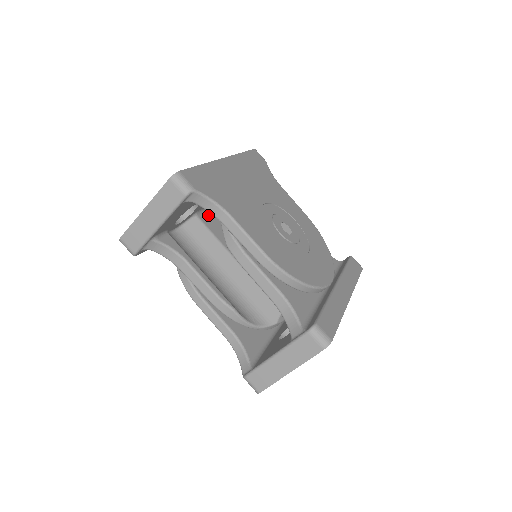
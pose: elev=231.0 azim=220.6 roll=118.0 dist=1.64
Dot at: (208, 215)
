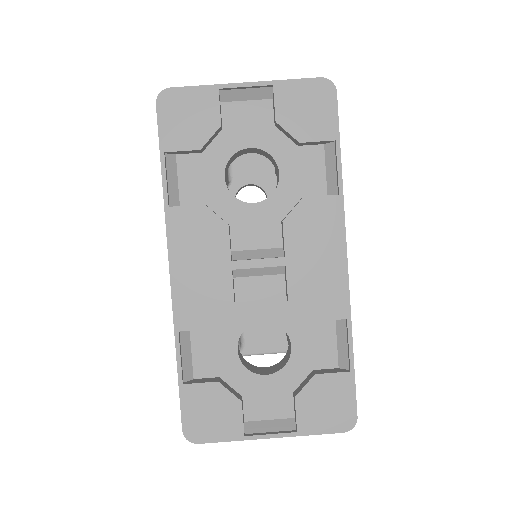
Dot at: occluded
